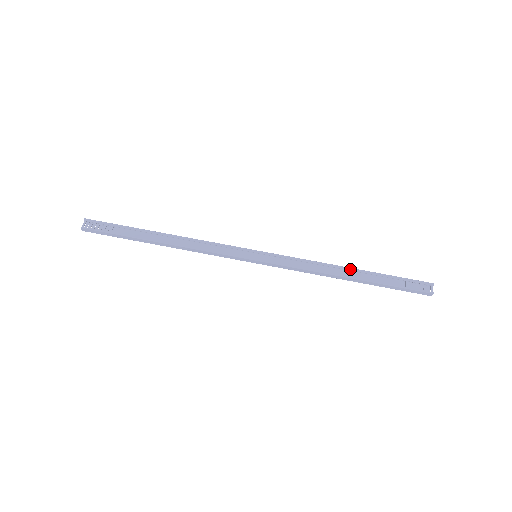
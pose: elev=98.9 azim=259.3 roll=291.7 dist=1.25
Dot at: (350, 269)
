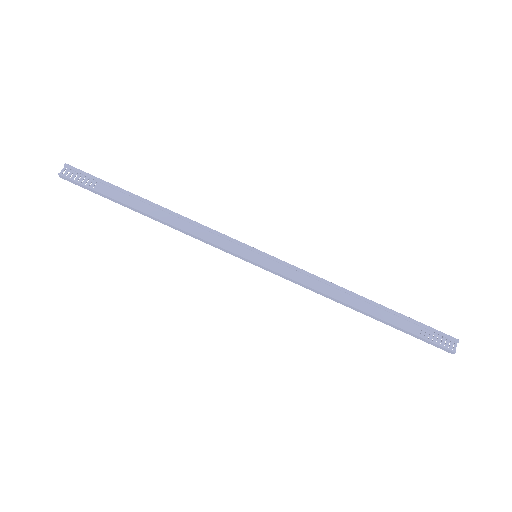
Dot at: (364, 299)
